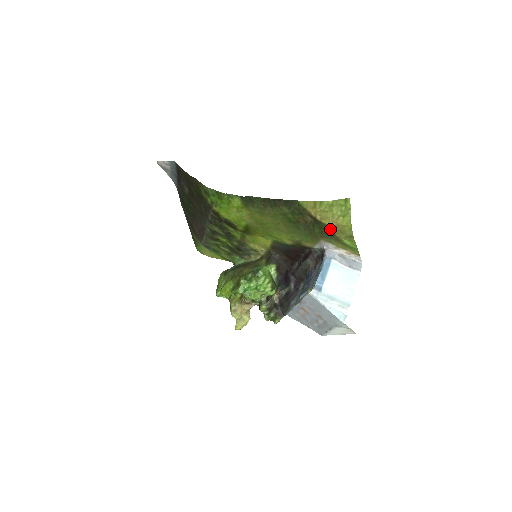
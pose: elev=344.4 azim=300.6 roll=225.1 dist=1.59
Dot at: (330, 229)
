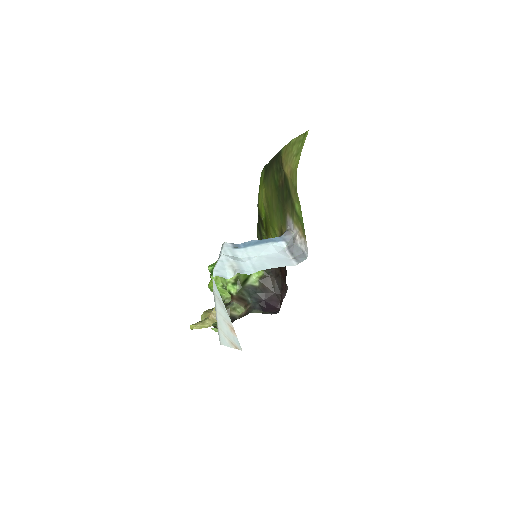
Dot at: (289, 184)
